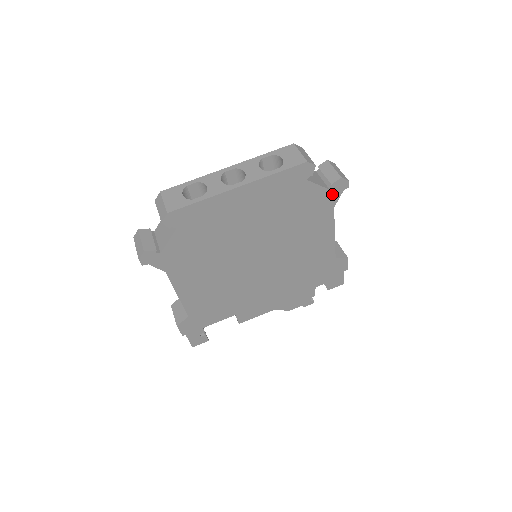
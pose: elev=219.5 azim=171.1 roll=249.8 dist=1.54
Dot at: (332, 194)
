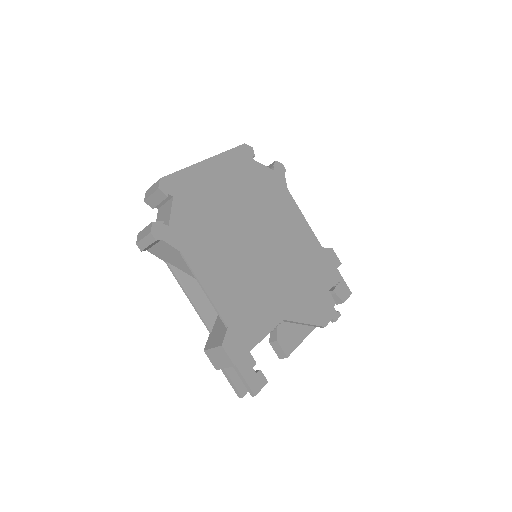
Dot at: (278, 175)
